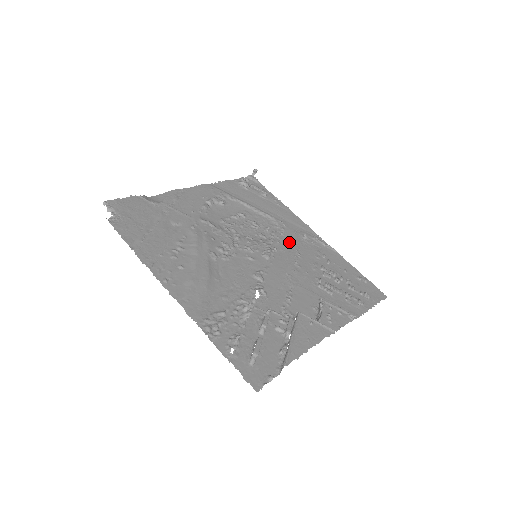
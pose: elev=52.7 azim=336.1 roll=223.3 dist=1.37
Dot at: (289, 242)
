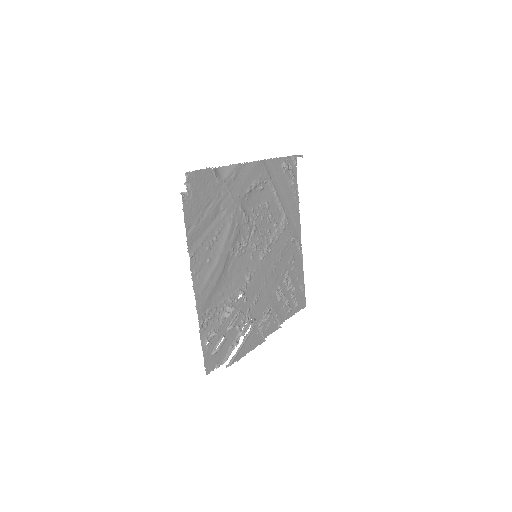
Dot at: (281, 243)
